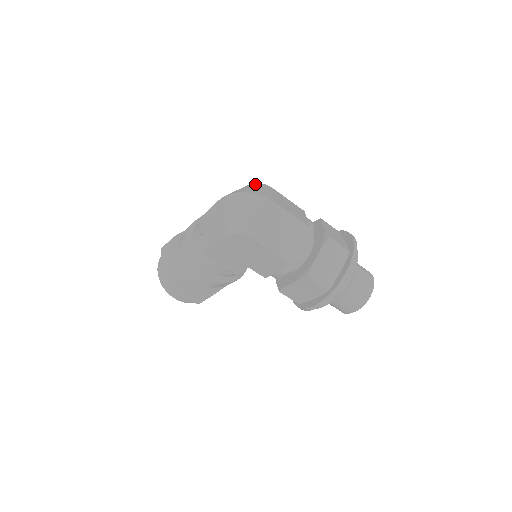
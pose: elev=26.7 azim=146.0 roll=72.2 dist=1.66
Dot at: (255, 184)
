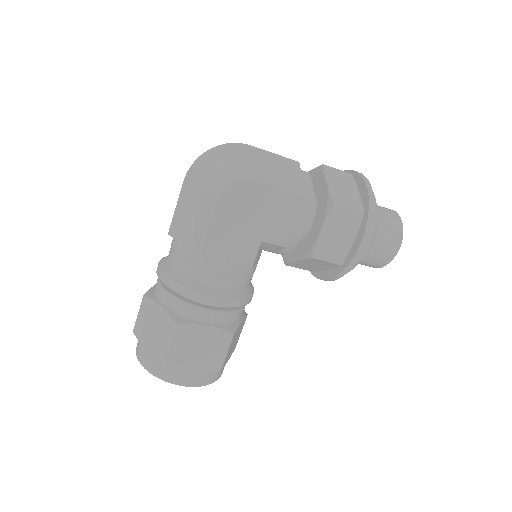
Dot at: occluded
